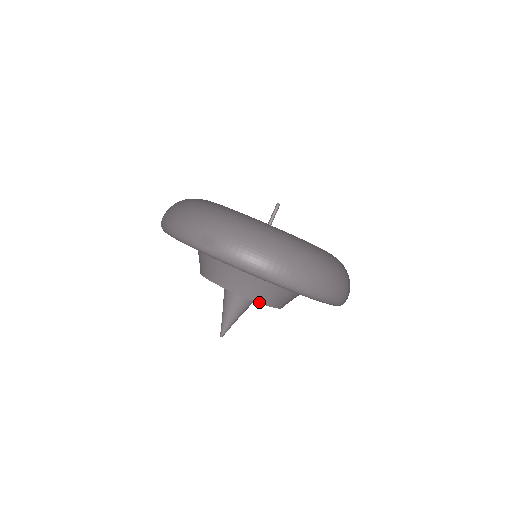
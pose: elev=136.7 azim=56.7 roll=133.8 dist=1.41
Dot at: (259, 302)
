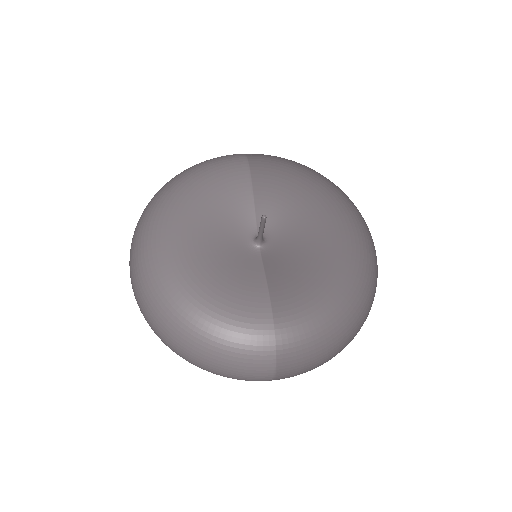
Dot at: occluded
